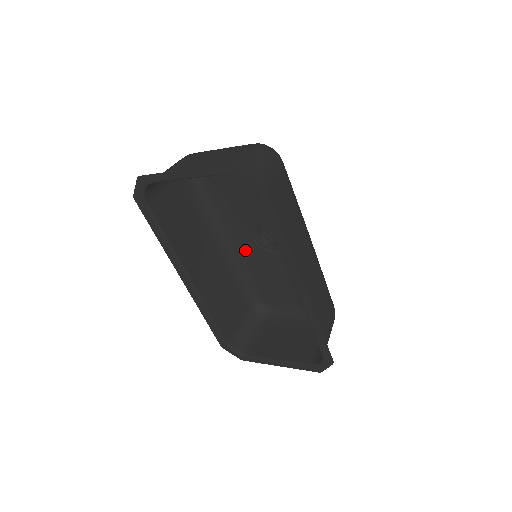
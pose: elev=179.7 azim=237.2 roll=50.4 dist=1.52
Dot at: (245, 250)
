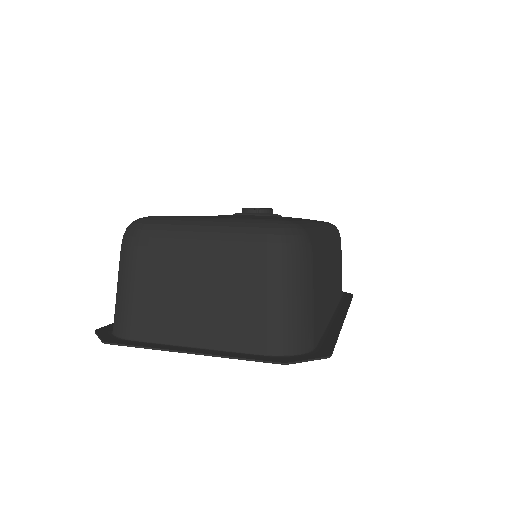
Dot at: occluded
